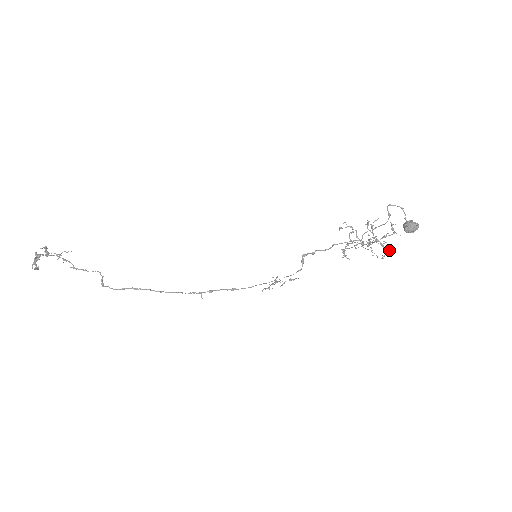
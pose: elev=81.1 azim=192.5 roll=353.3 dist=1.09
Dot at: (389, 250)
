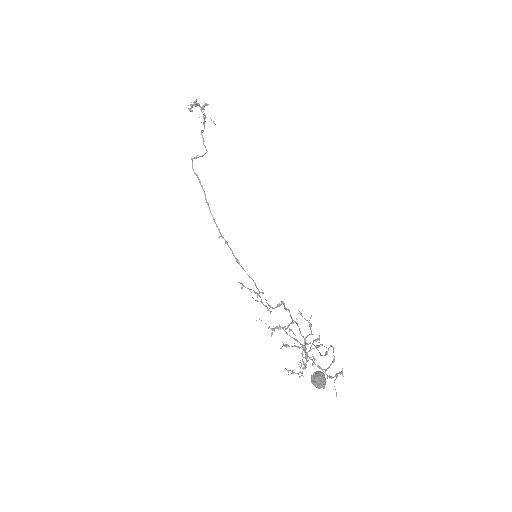
Dot at: (303, 376)
